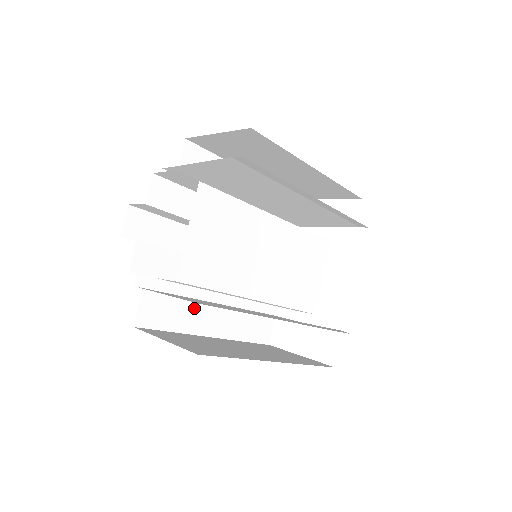
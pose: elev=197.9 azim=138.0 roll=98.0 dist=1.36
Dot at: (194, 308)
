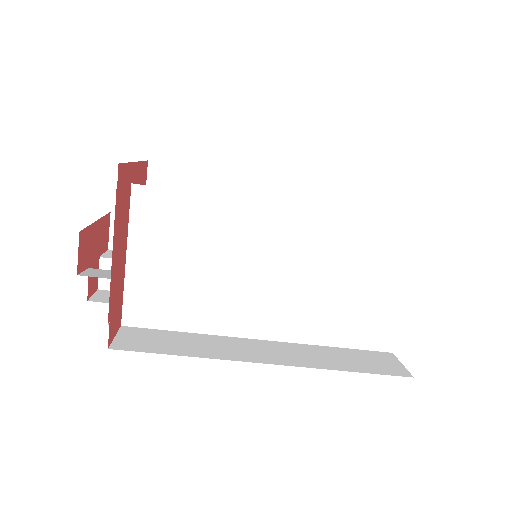
Dot at: (217, 341)
